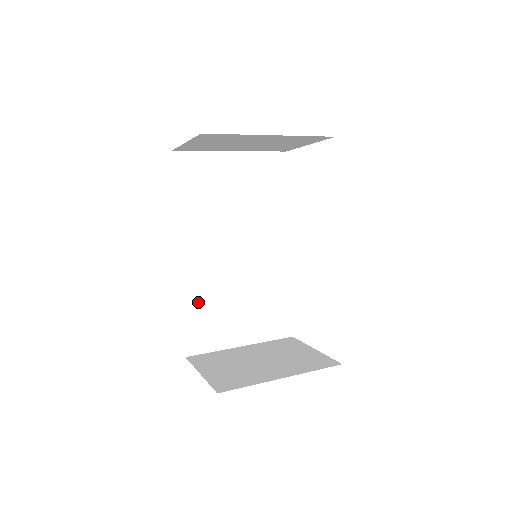
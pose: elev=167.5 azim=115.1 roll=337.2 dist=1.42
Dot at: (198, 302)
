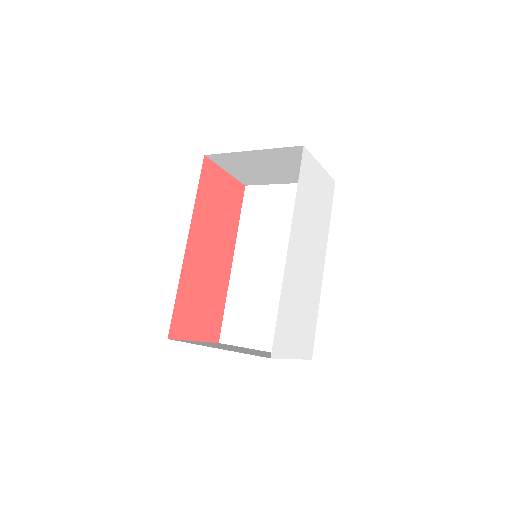
Dot at: (238, 300)
